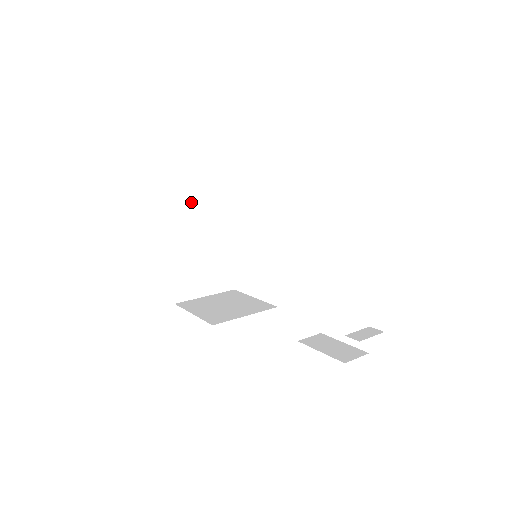
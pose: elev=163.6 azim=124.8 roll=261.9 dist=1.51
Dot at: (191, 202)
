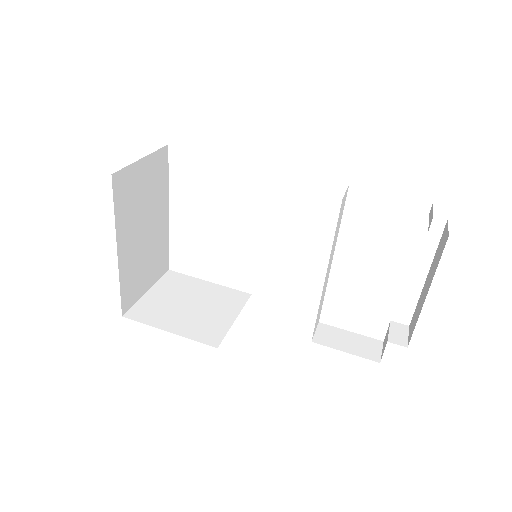
Dot at: (136, 180)
